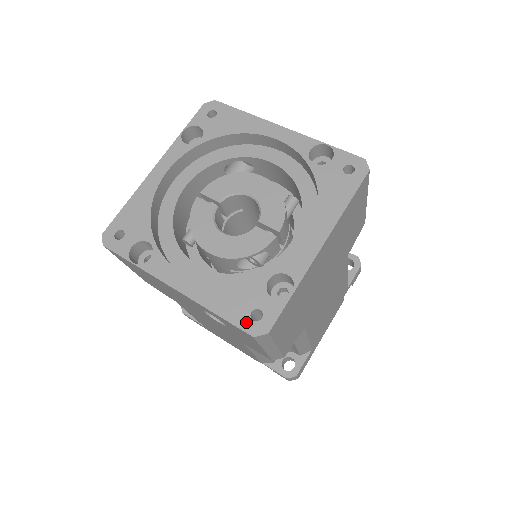
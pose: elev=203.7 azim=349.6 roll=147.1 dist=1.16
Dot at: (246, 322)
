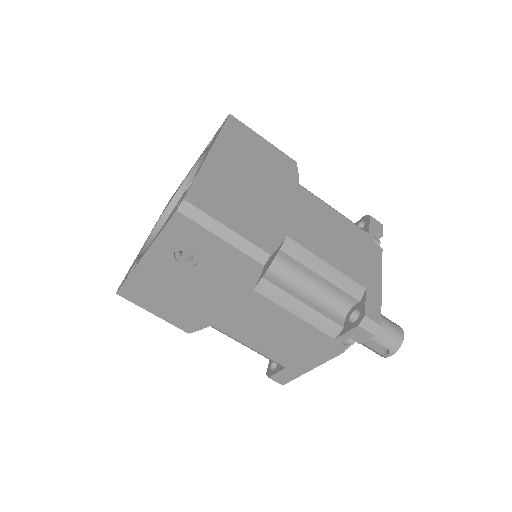
Dot at: occluded
